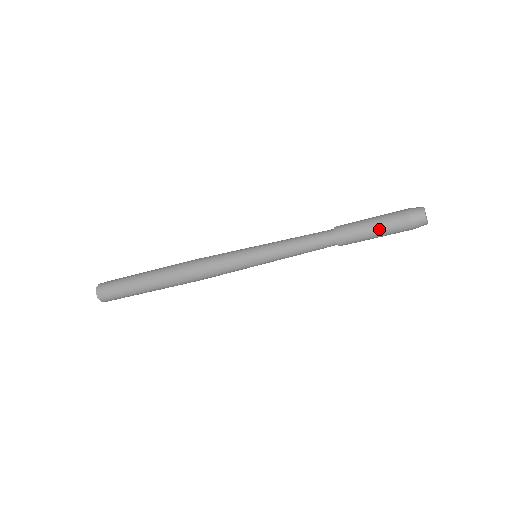
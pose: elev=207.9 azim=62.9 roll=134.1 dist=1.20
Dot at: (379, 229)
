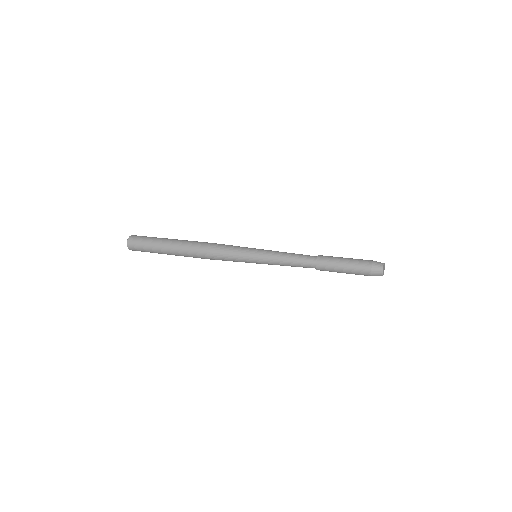
Dot at: (349, 273)
